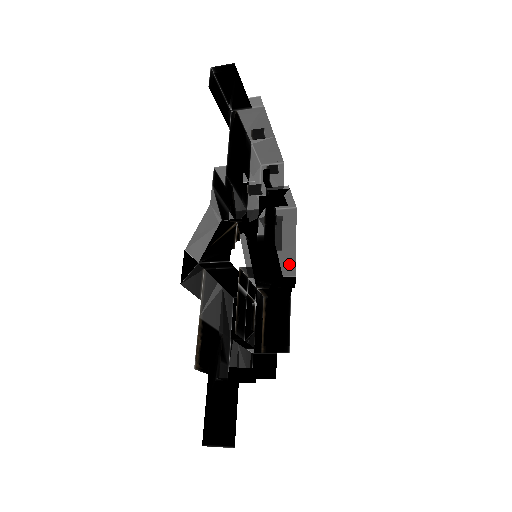
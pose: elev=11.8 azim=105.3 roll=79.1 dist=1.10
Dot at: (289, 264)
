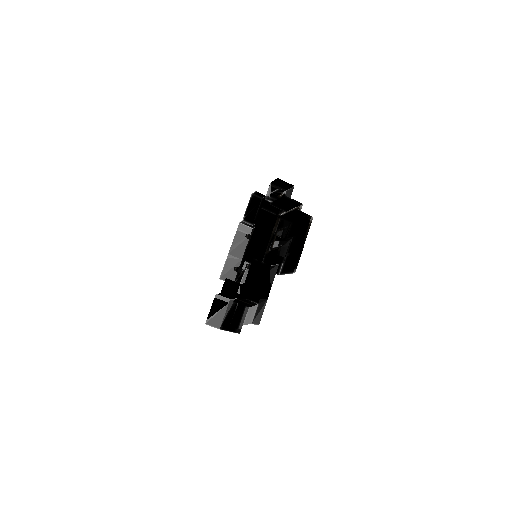
Dot at: occluded
